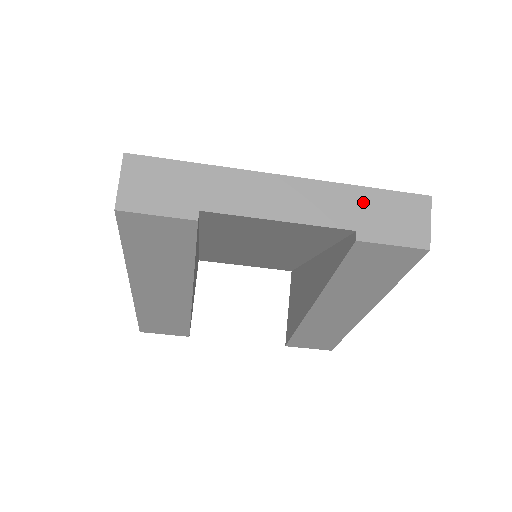
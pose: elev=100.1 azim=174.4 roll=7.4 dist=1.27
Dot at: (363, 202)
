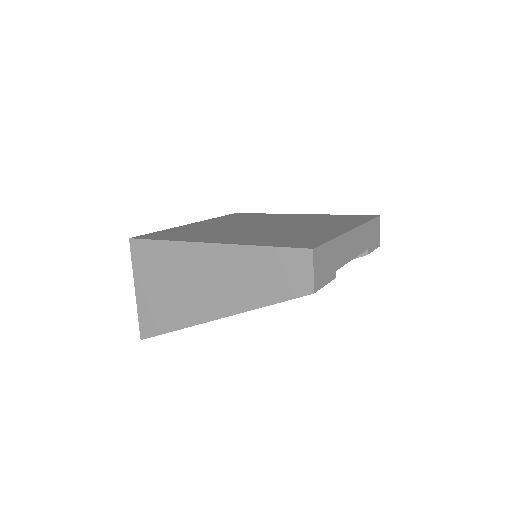
Dot at: (369, 231)
